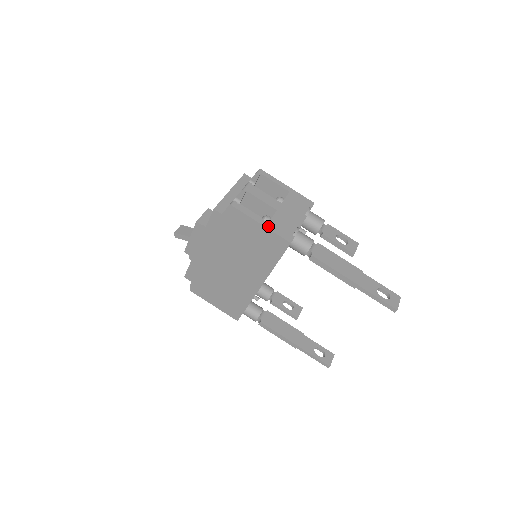
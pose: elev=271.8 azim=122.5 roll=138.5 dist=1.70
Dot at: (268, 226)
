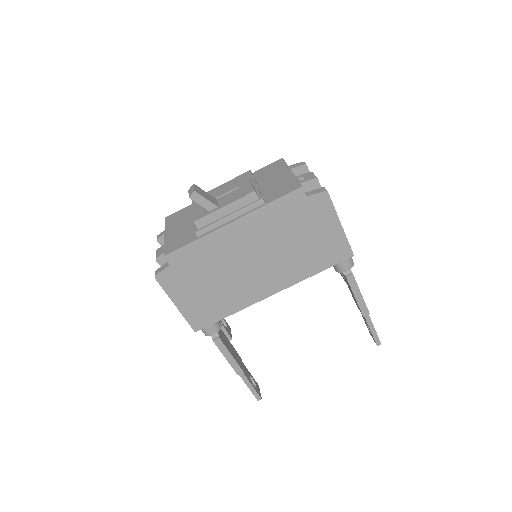
Dot at: (343, 230)
